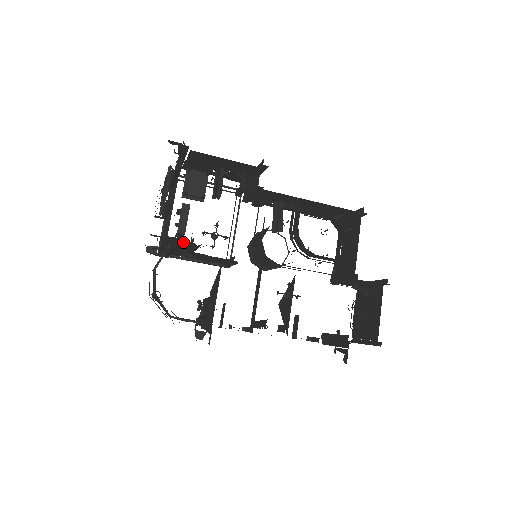
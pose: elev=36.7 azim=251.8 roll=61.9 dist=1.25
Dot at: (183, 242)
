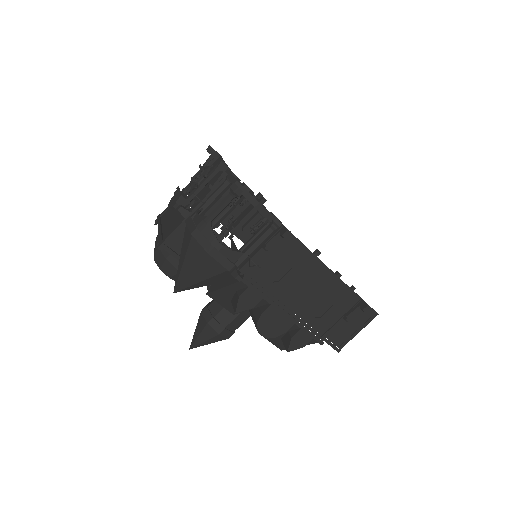
Dot at: occluded
